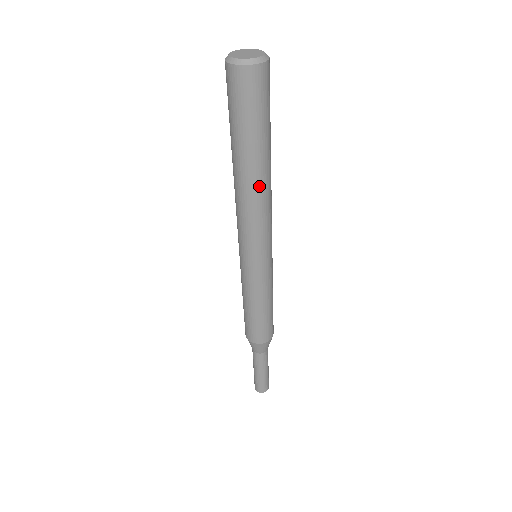
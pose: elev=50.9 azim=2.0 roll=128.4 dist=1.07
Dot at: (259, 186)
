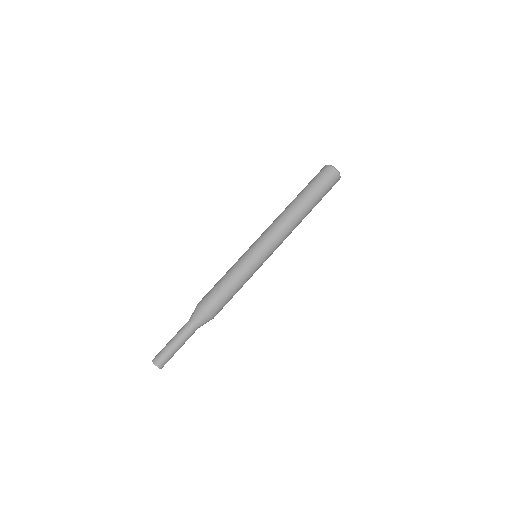
Dot at: (292, 211)
